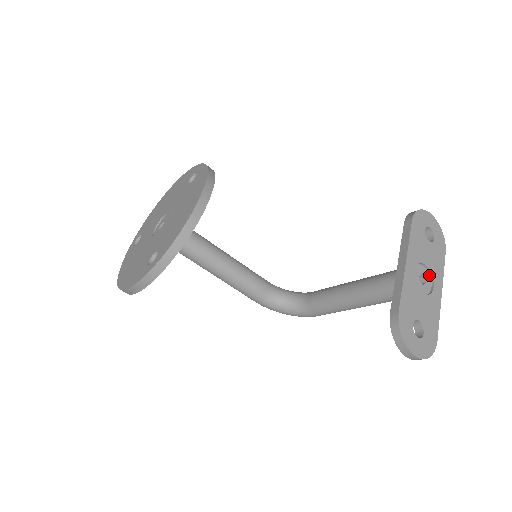
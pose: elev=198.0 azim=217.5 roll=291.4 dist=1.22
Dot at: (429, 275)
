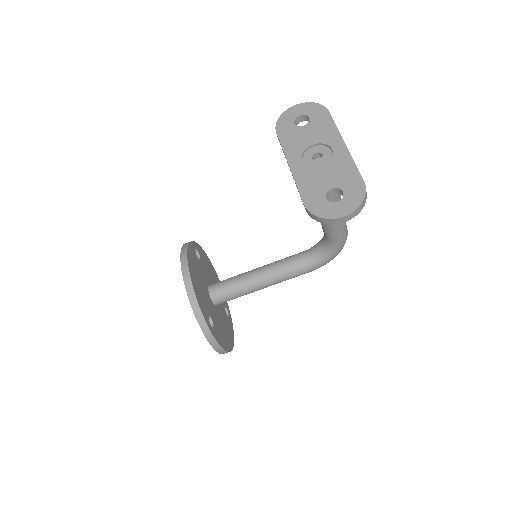
Dot at: (323, 146)
